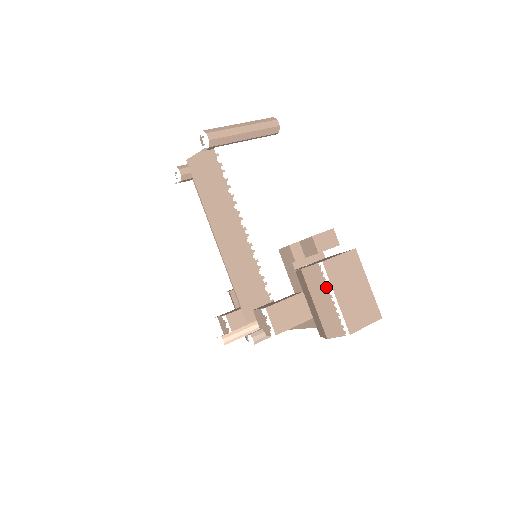
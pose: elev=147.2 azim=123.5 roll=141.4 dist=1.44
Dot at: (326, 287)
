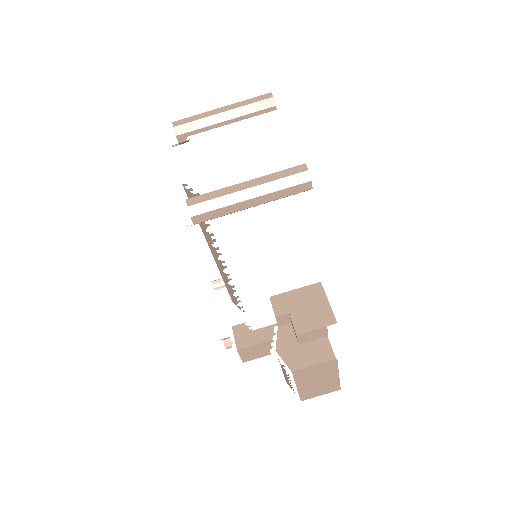
Dot at: occluded
